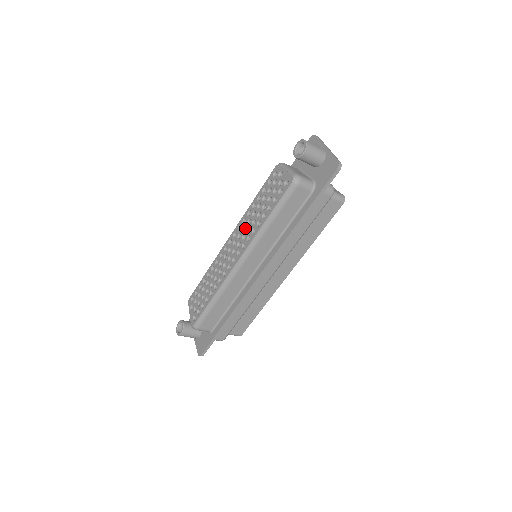
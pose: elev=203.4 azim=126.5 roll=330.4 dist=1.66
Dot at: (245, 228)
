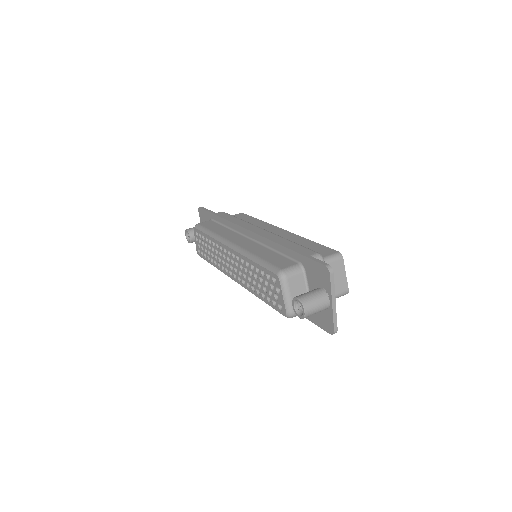
Dot at: occluded
